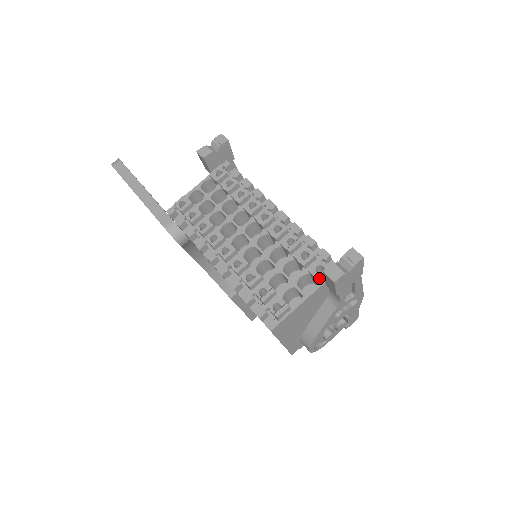
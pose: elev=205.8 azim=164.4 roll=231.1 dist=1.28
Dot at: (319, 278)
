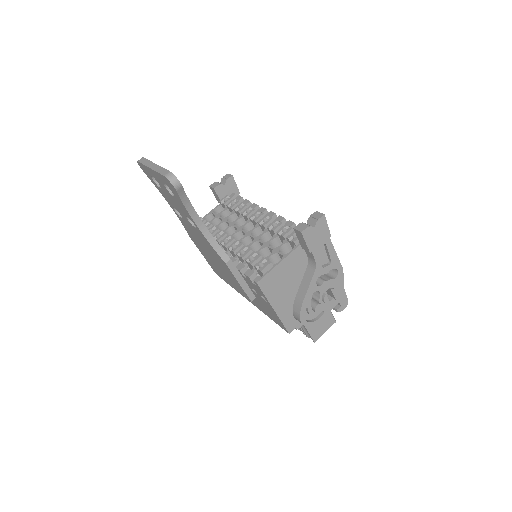
Dot at: (294, 240)
